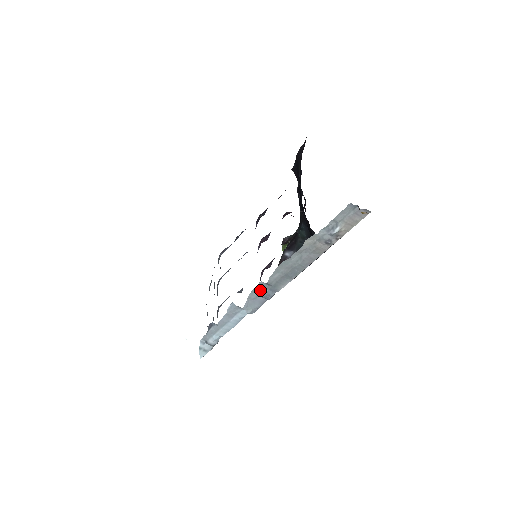
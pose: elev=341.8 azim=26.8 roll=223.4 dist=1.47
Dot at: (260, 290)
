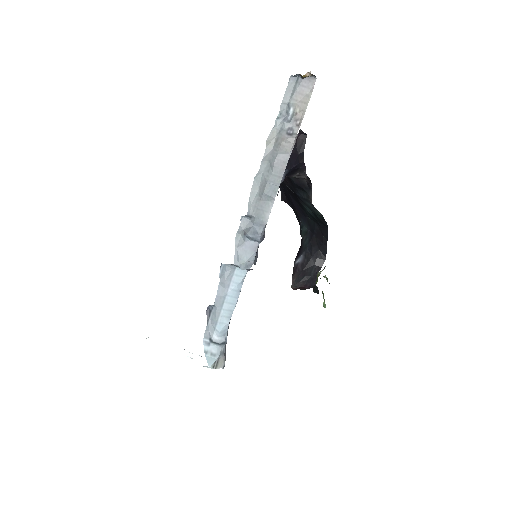
Dot at: (244, 229)
